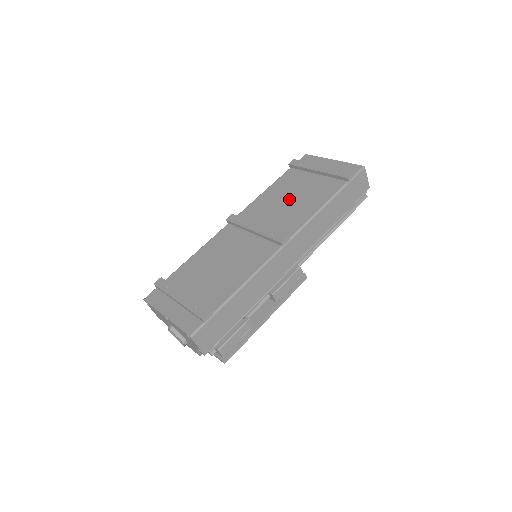
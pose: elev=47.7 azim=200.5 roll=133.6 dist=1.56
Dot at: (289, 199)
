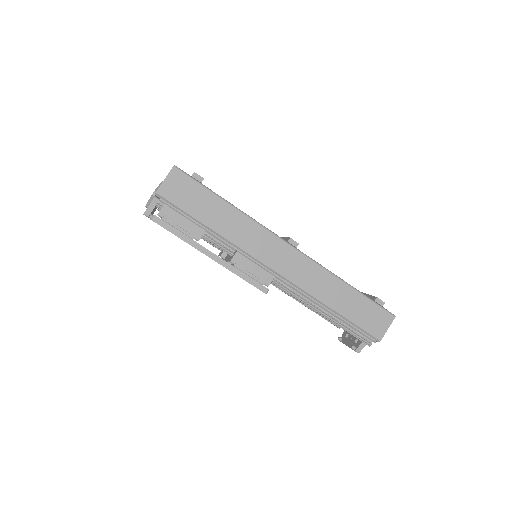
Dot at: occluded
